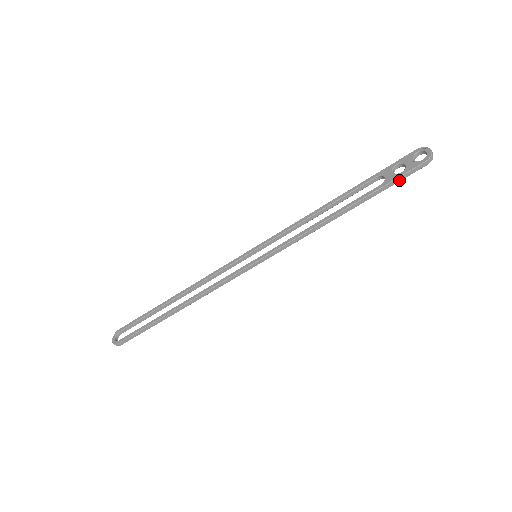
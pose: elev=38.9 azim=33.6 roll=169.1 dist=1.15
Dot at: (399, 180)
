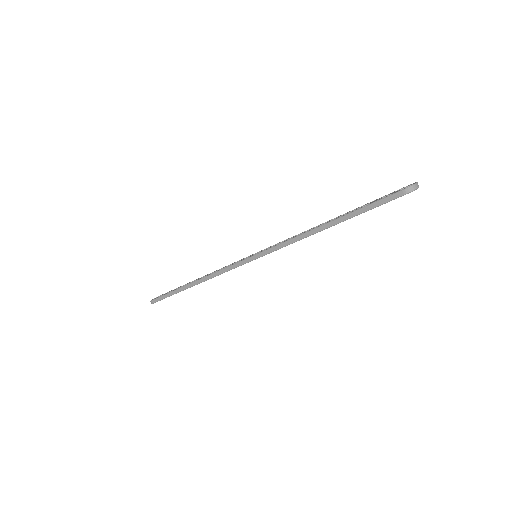
Dot at: (376, 205)
